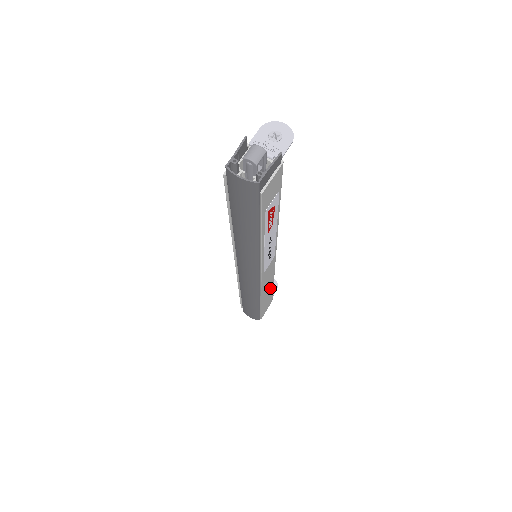
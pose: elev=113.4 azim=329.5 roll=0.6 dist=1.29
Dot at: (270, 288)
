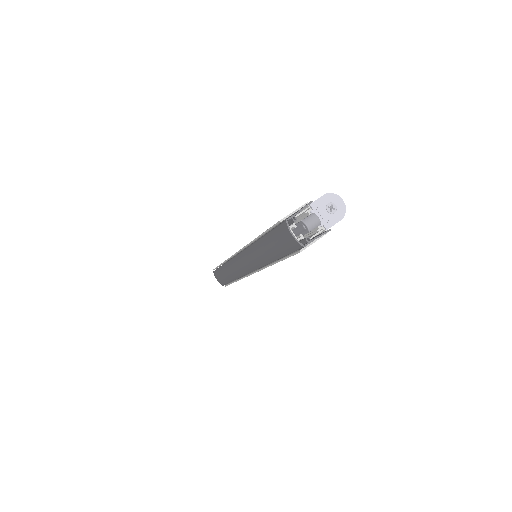
Dot at: occluded
